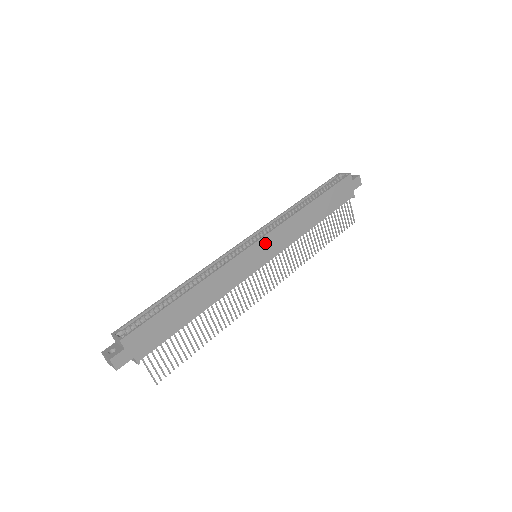
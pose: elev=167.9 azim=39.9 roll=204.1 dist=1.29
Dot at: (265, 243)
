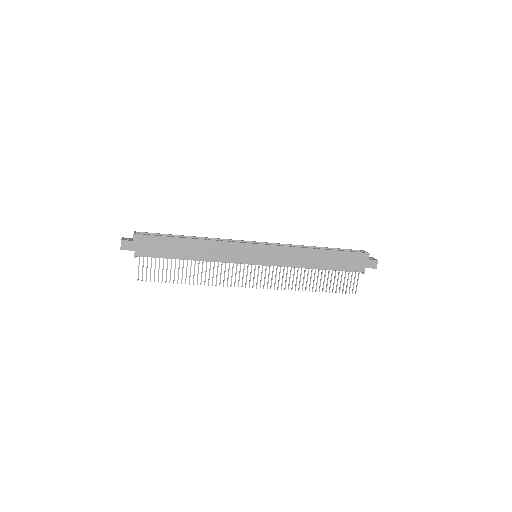
Dot at: (266, 250)
